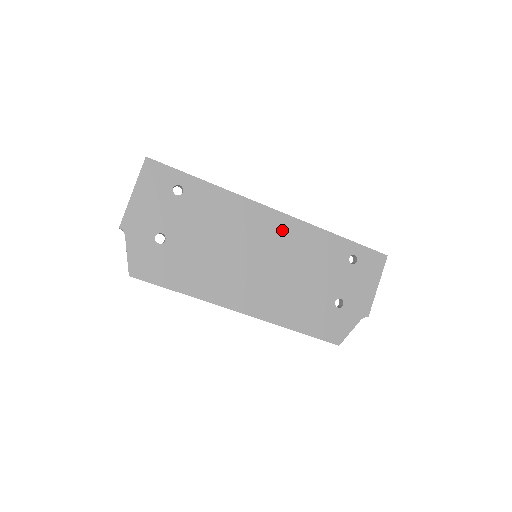
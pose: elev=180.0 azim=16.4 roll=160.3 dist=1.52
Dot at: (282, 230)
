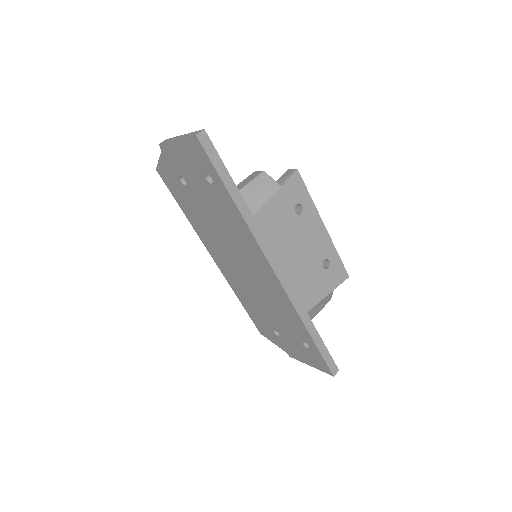
Dot at: (270, 281)
